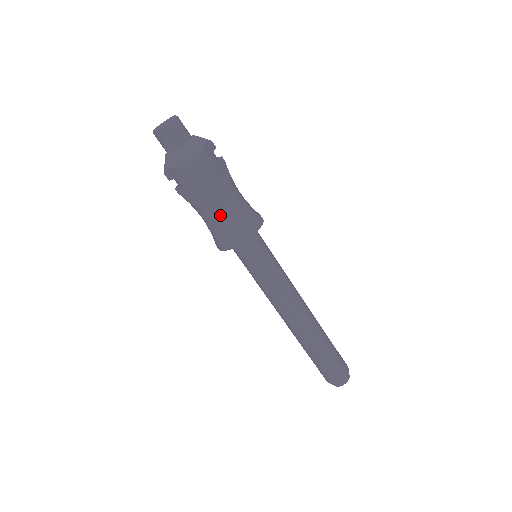
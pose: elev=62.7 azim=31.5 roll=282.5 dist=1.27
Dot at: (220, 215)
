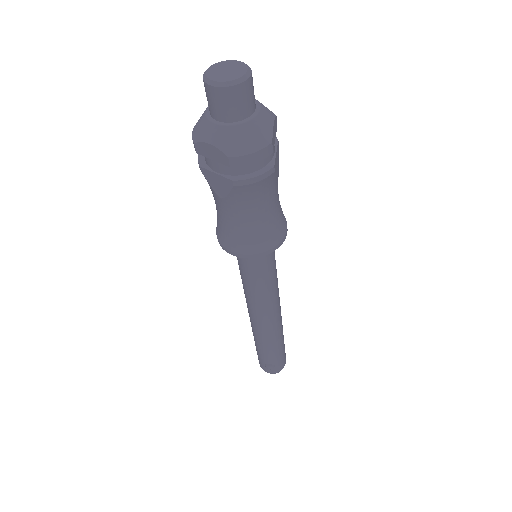
Dot at: (249, 220)
